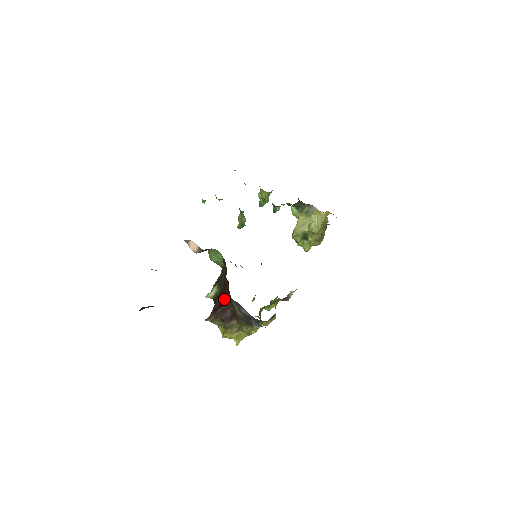
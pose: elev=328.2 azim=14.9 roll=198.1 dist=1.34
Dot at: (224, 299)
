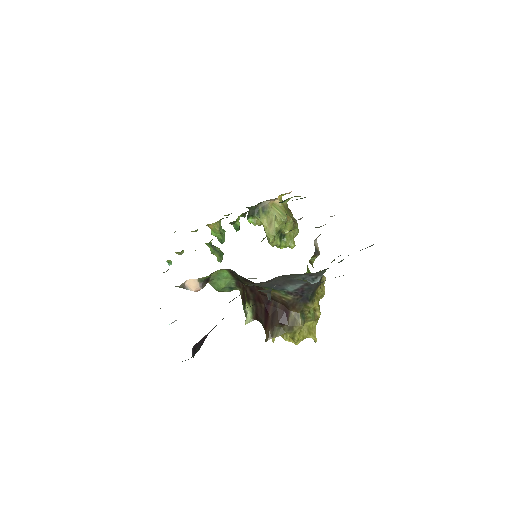
Dot at: (264, 305)
